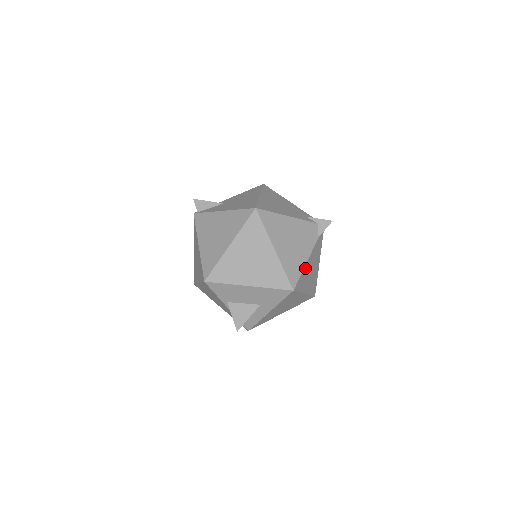
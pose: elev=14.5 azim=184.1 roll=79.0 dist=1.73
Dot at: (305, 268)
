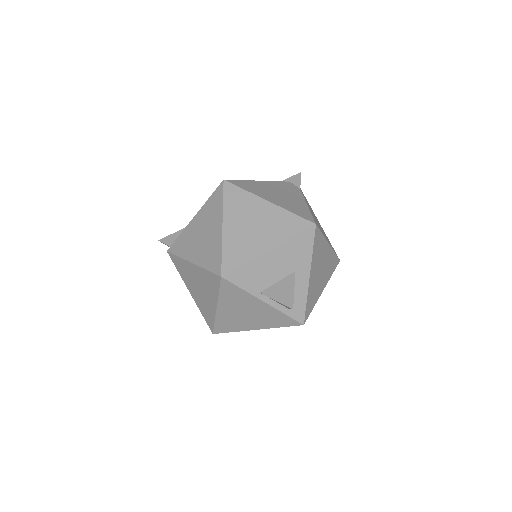
Dot at: occluded
